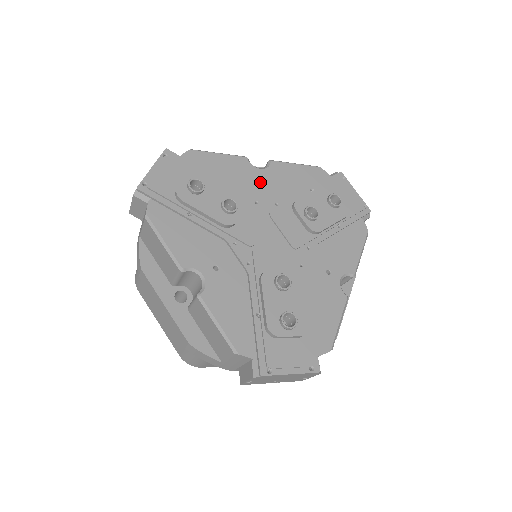
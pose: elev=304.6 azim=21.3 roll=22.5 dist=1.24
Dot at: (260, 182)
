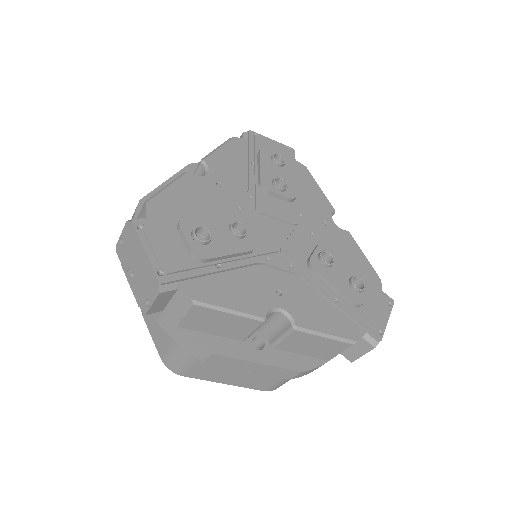
Dot at: (219, 187)
